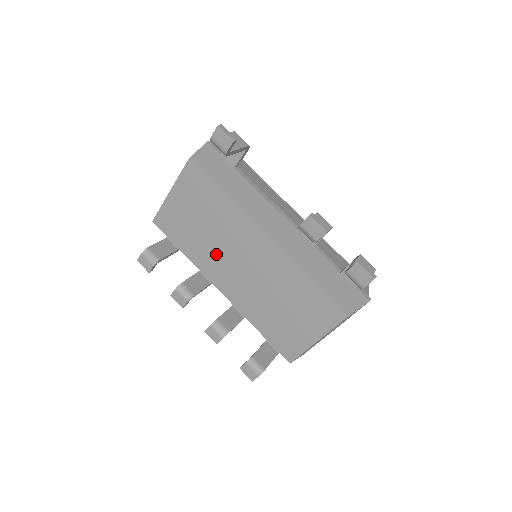
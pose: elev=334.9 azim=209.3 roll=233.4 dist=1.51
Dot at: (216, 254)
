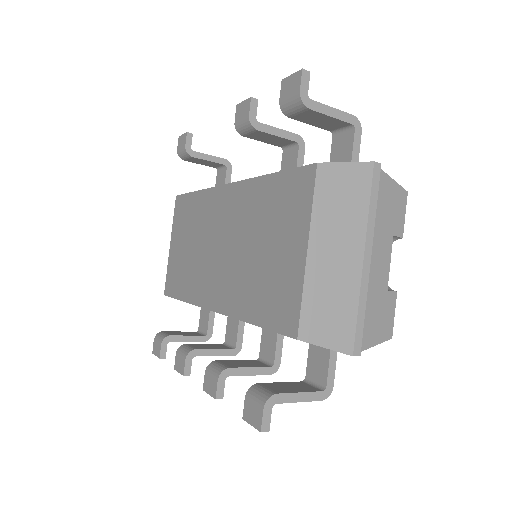
Dot at: (202, 264)
